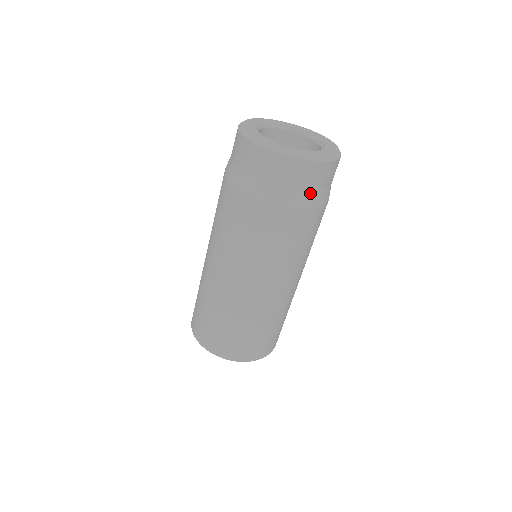
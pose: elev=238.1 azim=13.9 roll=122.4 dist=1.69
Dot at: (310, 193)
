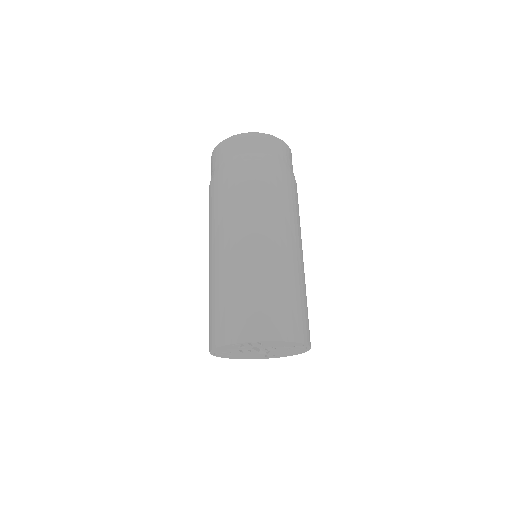
Dot at: (291, 169)
